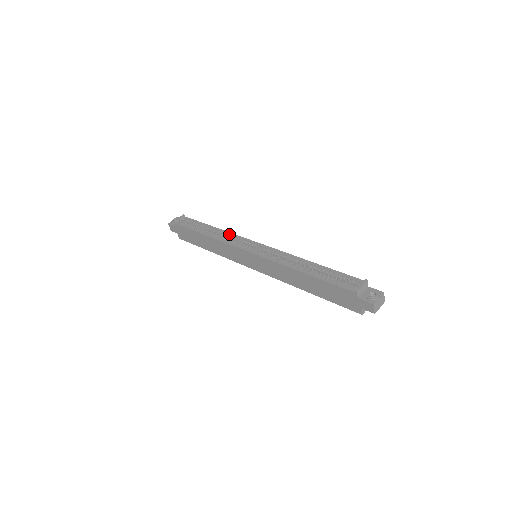
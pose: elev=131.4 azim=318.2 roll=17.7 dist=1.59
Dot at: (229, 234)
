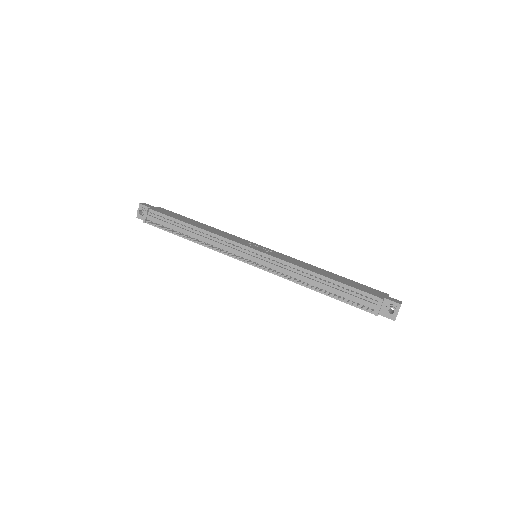
Dot at: (215, 237)
